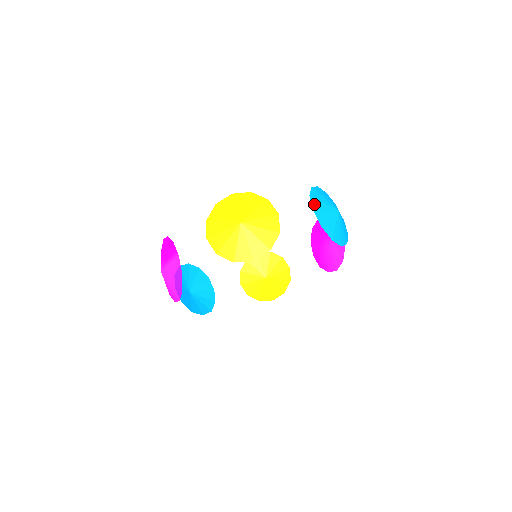
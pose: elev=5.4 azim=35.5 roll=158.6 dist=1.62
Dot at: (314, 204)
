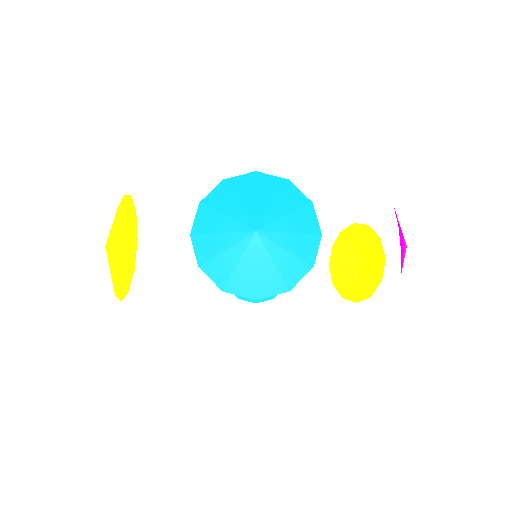
Dot at: (200, 221)
